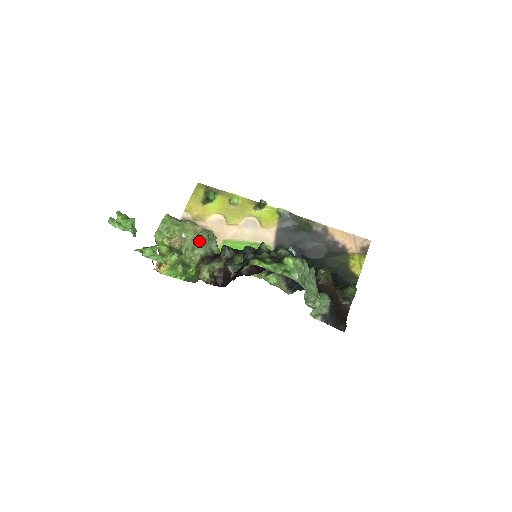
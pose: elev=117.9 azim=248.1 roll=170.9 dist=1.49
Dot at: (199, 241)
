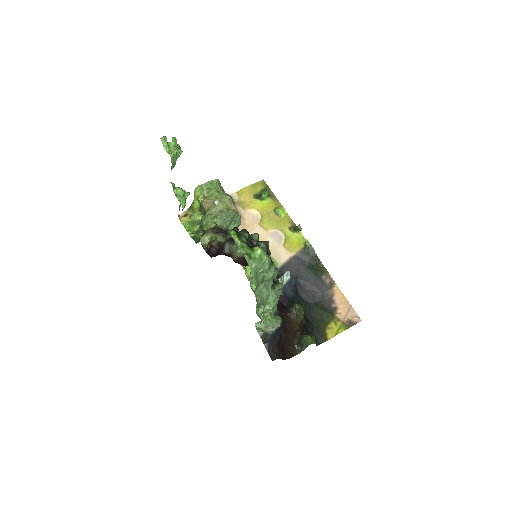
Dot at: (224, 214)
